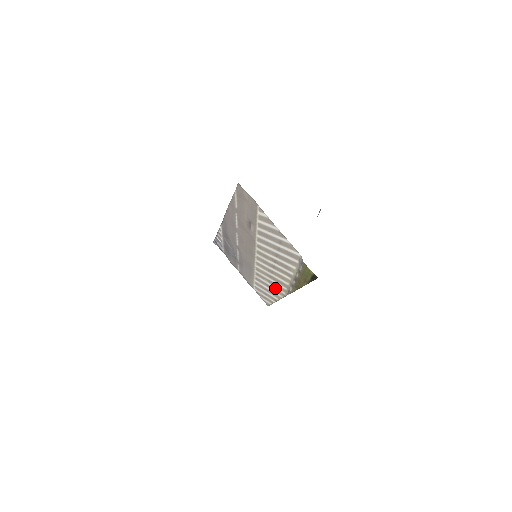
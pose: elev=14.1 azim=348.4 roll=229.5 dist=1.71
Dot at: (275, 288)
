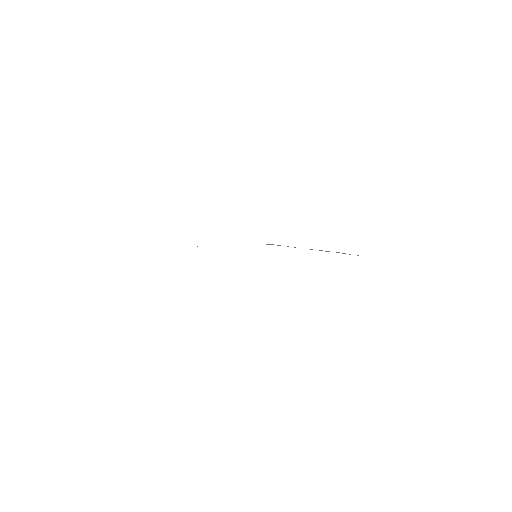
Dot at: occluded
